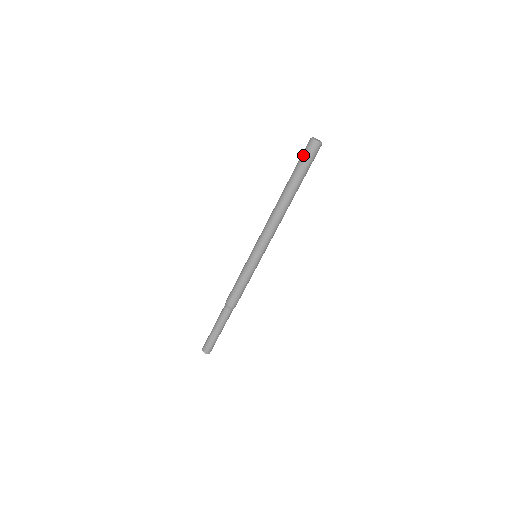
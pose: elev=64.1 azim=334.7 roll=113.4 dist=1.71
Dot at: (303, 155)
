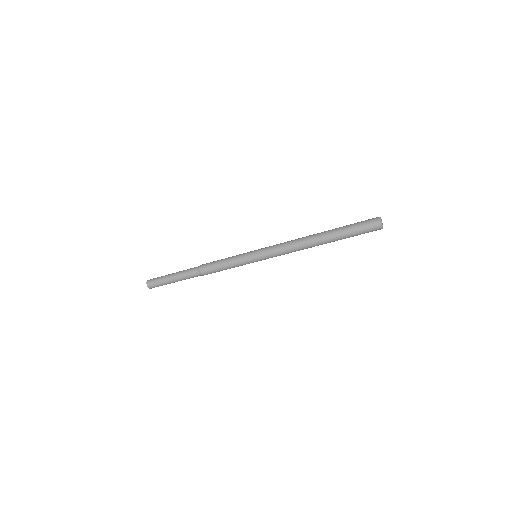
Dot at: (365, 232)
